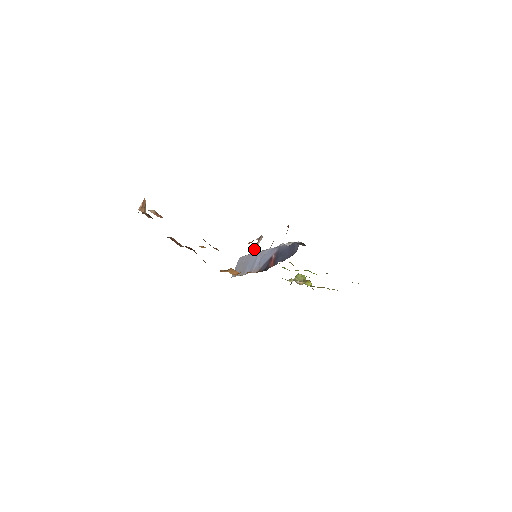
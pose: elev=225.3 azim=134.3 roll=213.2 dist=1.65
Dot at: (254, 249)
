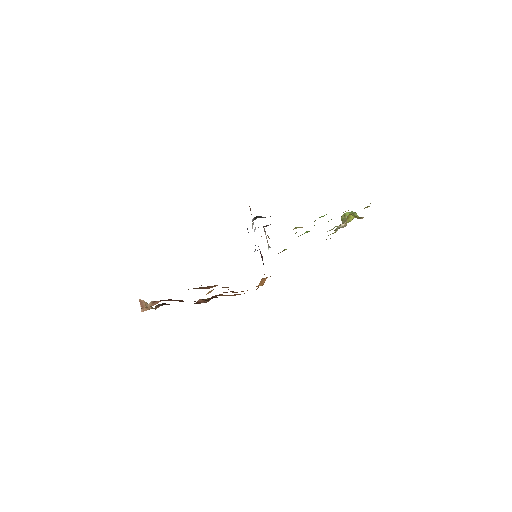
Dot at: occluded
